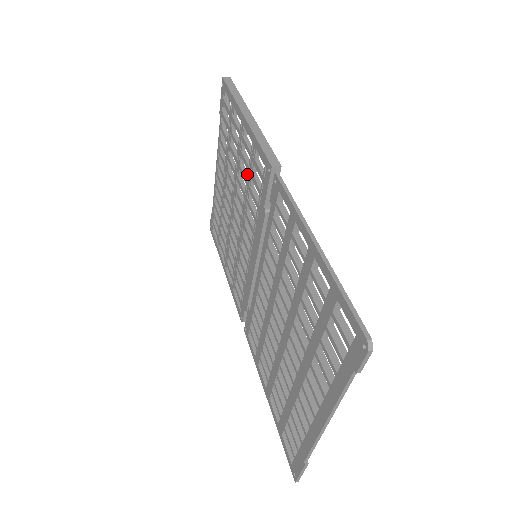
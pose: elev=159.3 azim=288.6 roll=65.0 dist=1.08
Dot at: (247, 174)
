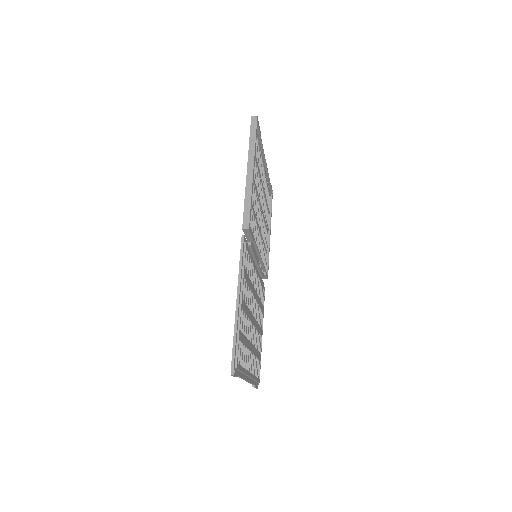
Dot at: occluded
